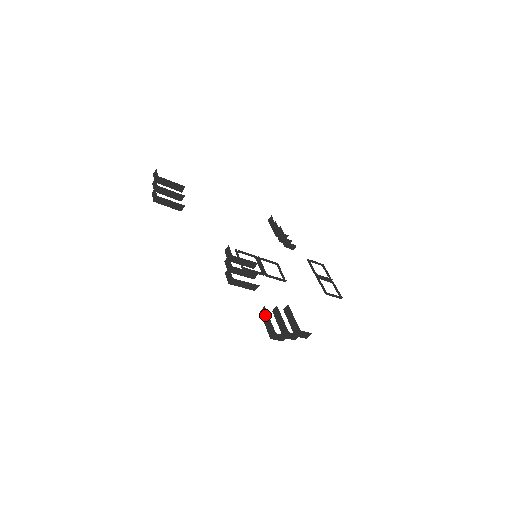
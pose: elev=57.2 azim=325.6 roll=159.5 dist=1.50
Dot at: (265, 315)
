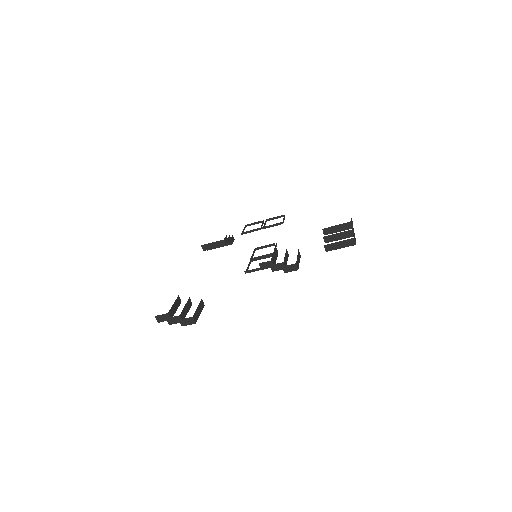
Dot at: (332, 246)
